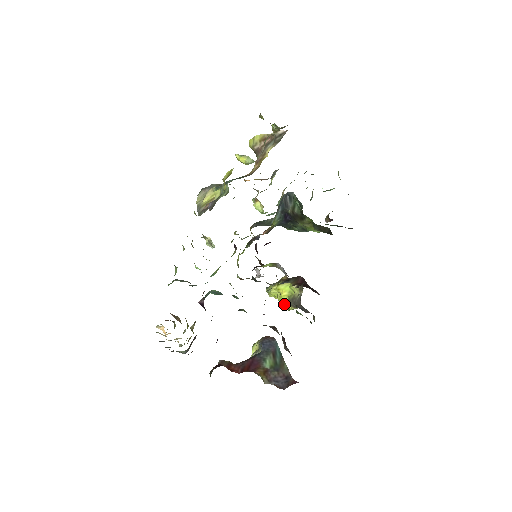
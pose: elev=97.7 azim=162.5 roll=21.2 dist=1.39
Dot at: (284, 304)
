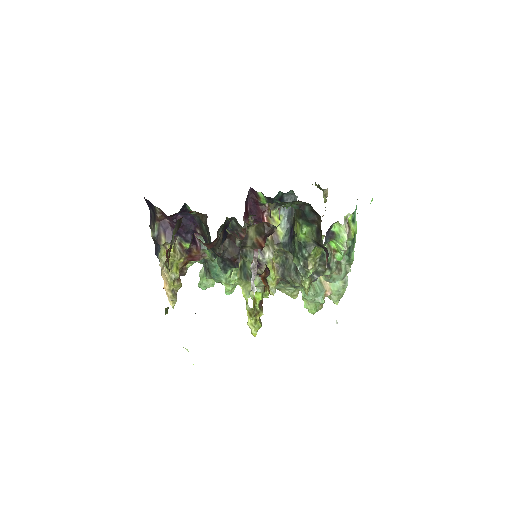
Dot at: occluded
